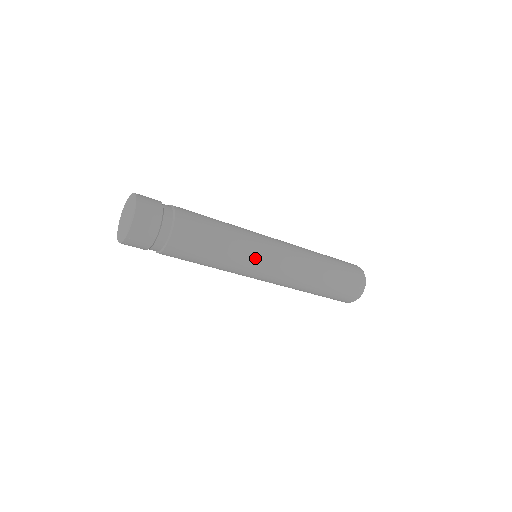
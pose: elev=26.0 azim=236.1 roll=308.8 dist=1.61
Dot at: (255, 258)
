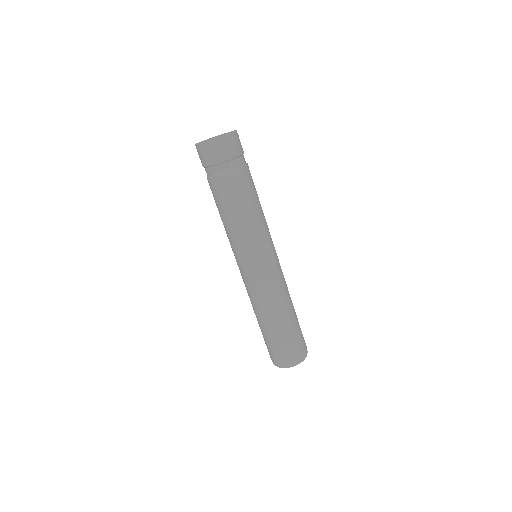
Dot at: (266, 246)
